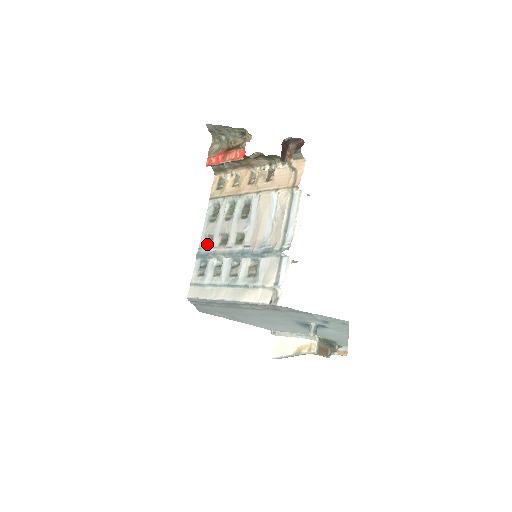
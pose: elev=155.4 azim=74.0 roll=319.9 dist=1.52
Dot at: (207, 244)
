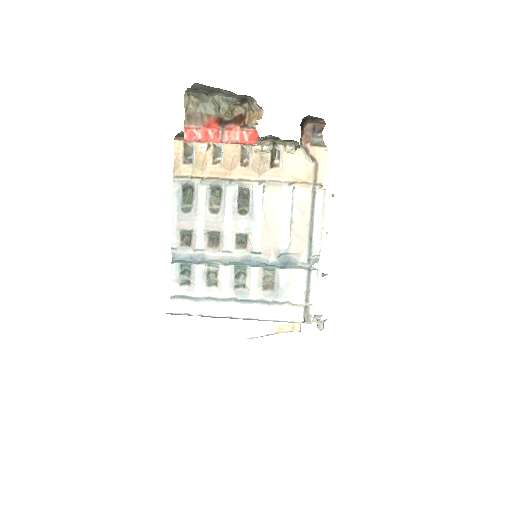
Dot at: (185, 243)
